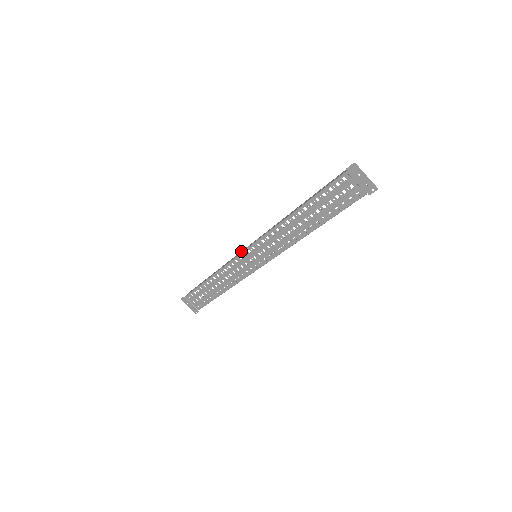
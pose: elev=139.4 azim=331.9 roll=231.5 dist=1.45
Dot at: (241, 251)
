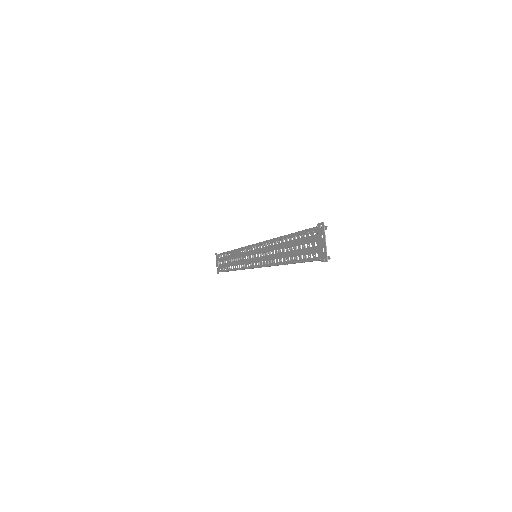
Dot at: occluded
